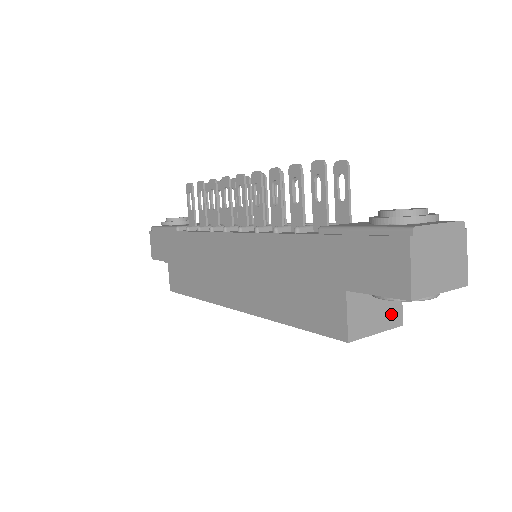
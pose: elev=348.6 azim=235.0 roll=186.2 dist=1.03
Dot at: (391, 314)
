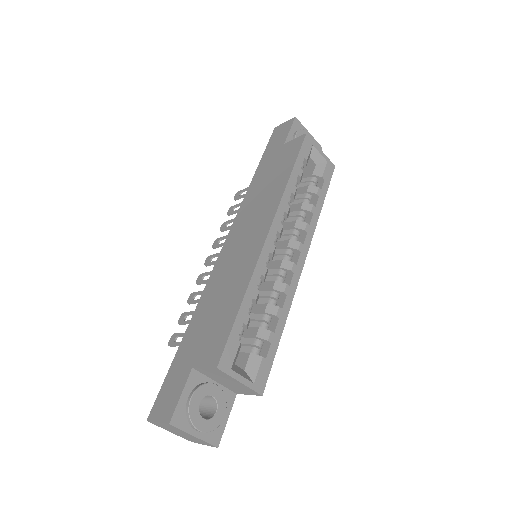
Dot at: occluded
